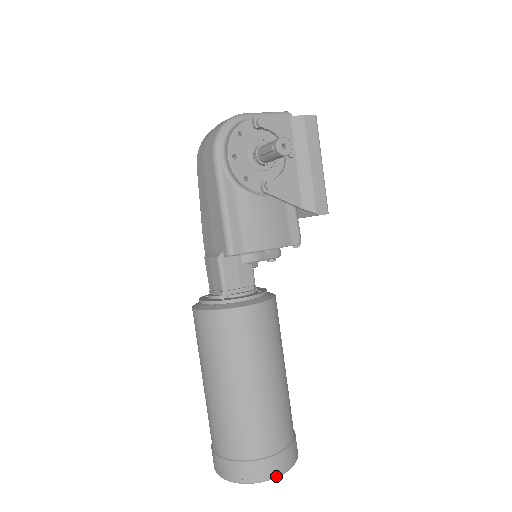
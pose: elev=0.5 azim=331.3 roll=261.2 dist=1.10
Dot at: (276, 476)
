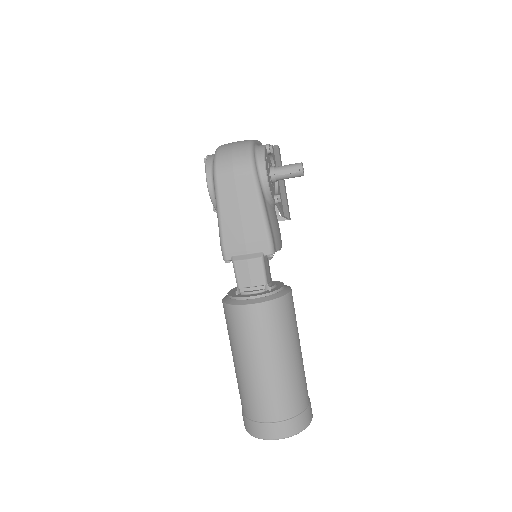
Dot at: (312, 417)
